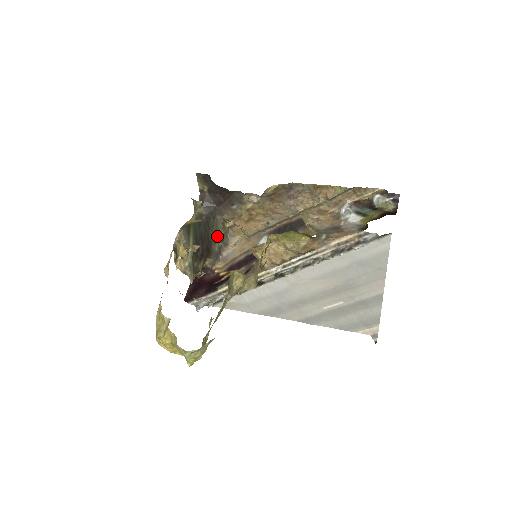
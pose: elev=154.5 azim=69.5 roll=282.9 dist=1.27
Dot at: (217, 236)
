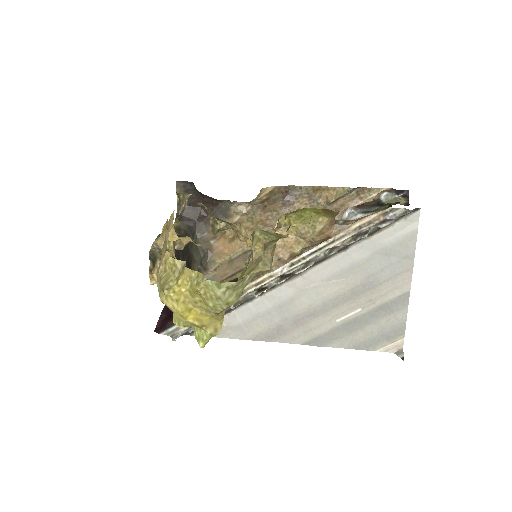
Dot at: (196, 256)
